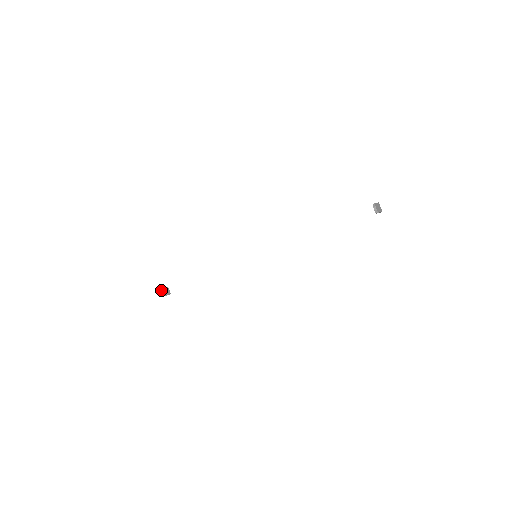
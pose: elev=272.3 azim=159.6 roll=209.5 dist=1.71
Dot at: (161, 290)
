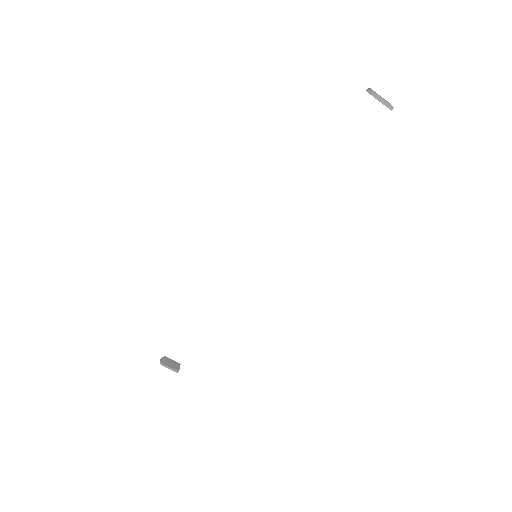
Dot at: (167, 358)
